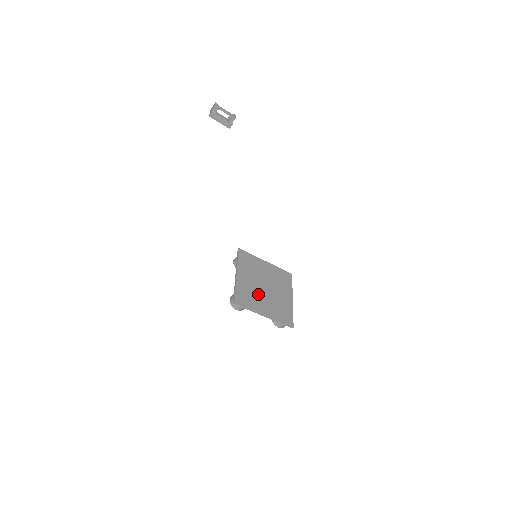
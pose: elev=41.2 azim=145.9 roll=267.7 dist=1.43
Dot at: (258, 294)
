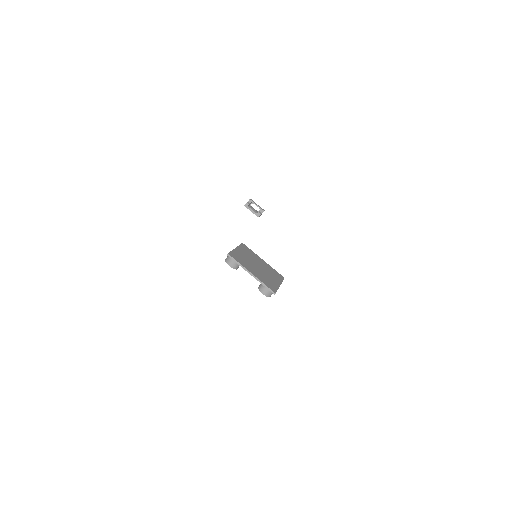
Dot at: (250, 264)
